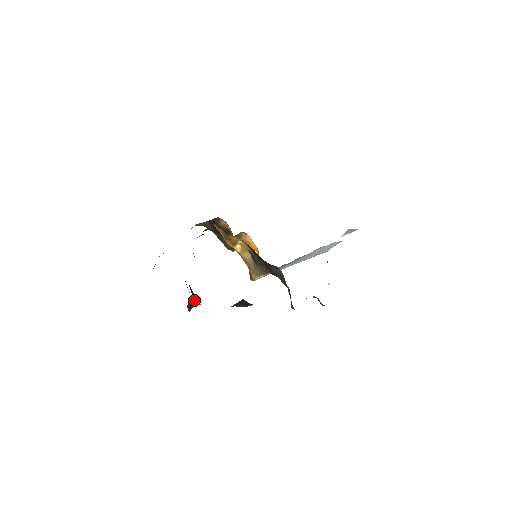
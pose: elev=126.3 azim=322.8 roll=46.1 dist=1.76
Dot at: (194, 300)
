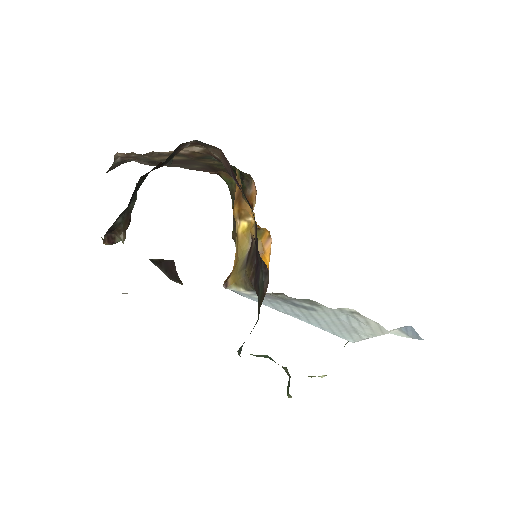
Dot at: (120, 227)
